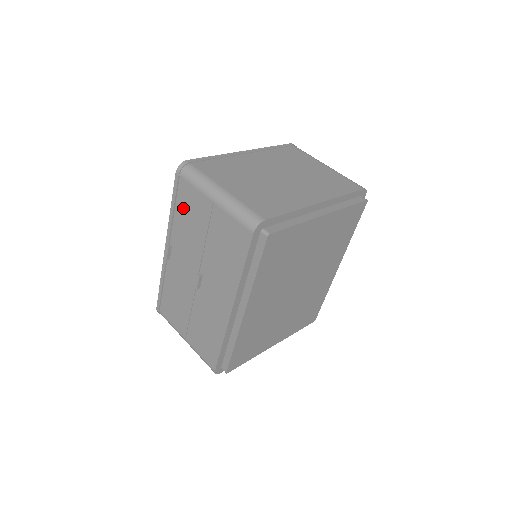
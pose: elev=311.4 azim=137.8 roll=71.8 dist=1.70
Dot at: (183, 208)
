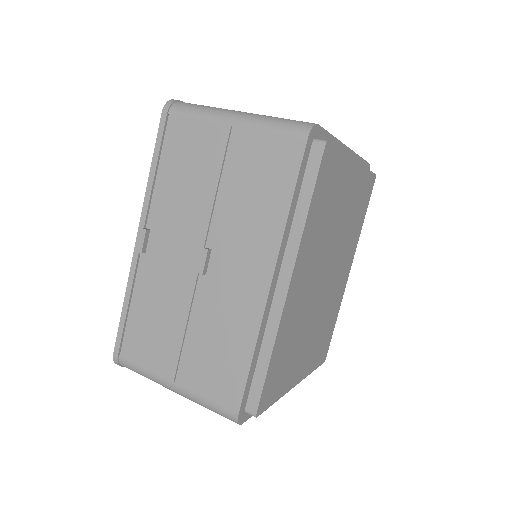
Dot at: (174, 159)
